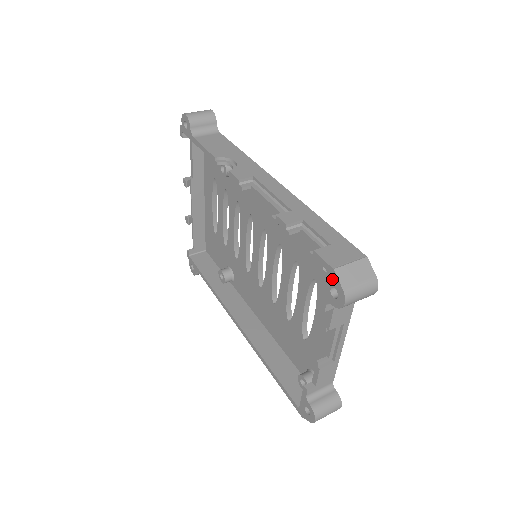
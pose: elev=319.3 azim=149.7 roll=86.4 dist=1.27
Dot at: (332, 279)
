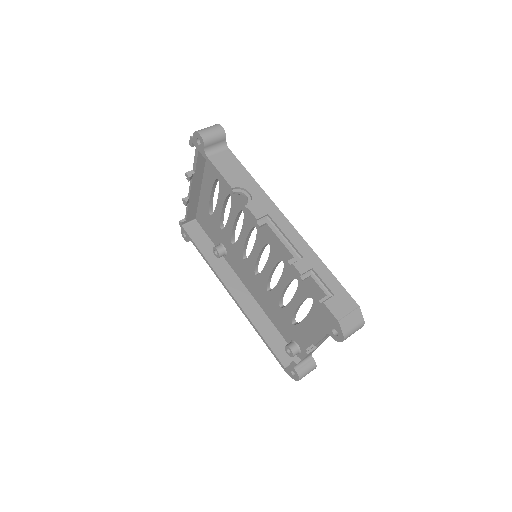
Dot at: (336, 325)
